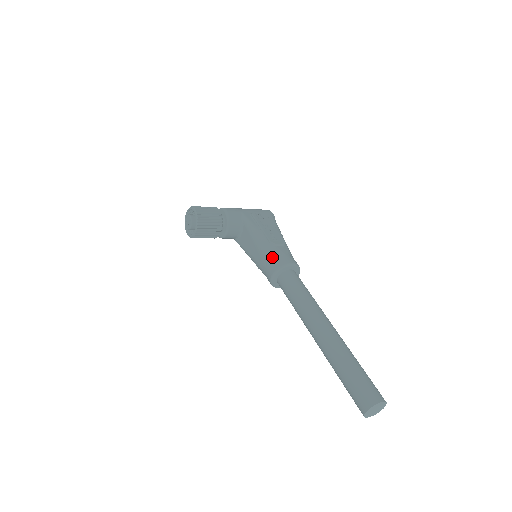
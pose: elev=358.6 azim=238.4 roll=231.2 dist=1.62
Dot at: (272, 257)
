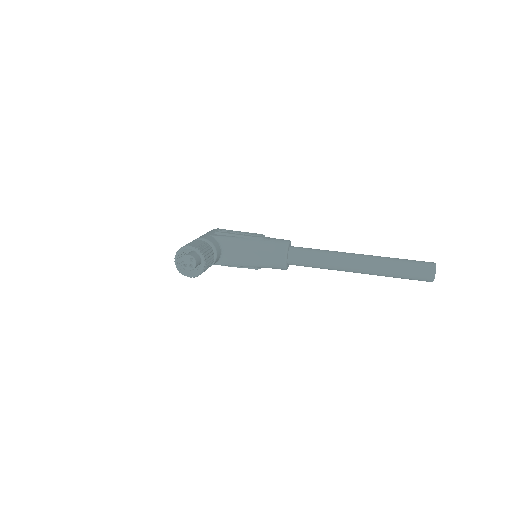
Dot at: (272, 246)
